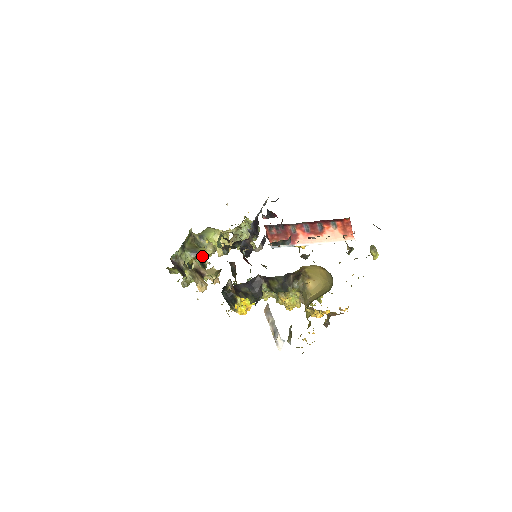
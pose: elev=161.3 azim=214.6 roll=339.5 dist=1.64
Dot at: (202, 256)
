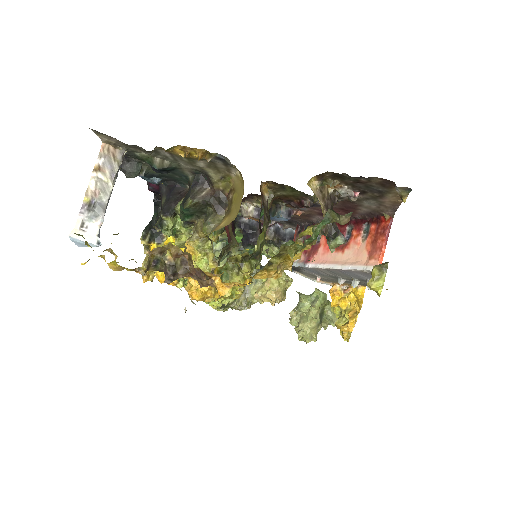
Dot at: occluded
